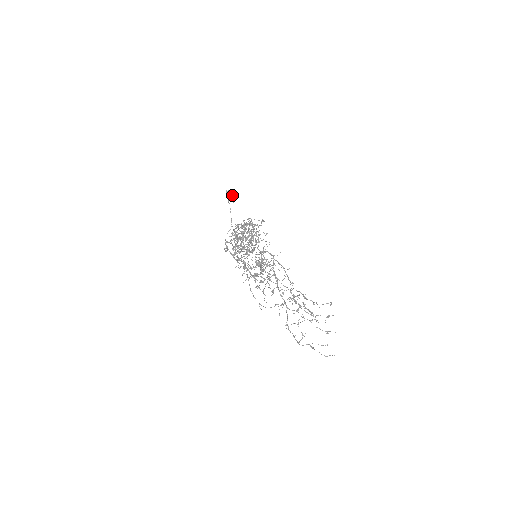
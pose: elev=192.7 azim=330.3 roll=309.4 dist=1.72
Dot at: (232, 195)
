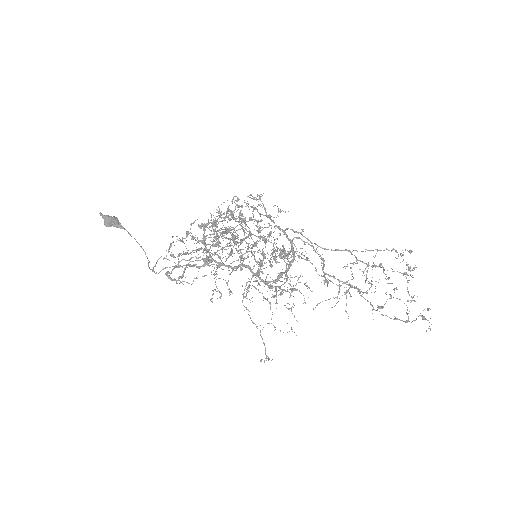
Dot at: (115, 218)
